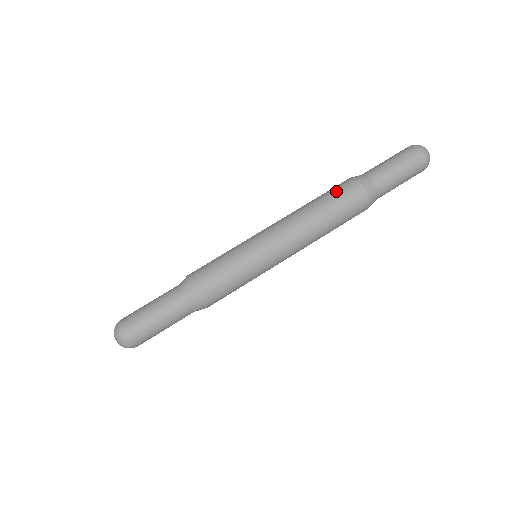
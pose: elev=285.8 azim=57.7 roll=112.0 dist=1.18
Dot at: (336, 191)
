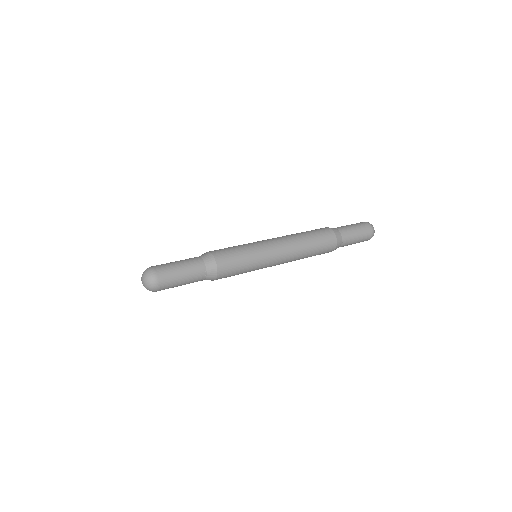
Dot at: occluded
